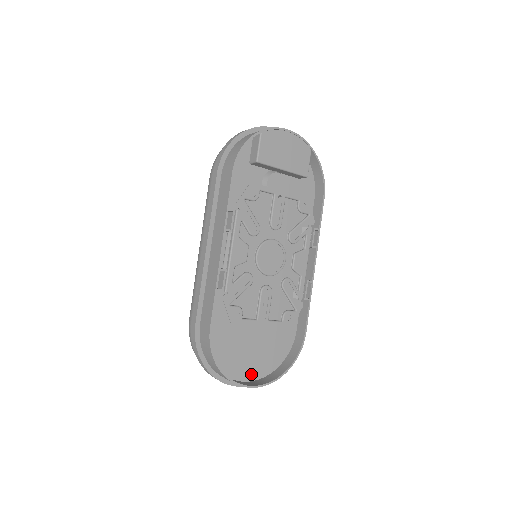
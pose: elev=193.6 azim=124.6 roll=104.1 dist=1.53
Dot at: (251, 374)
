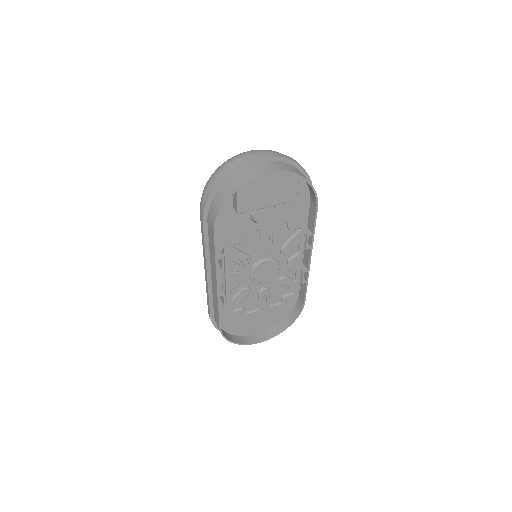
Dot at: (262, 328)
